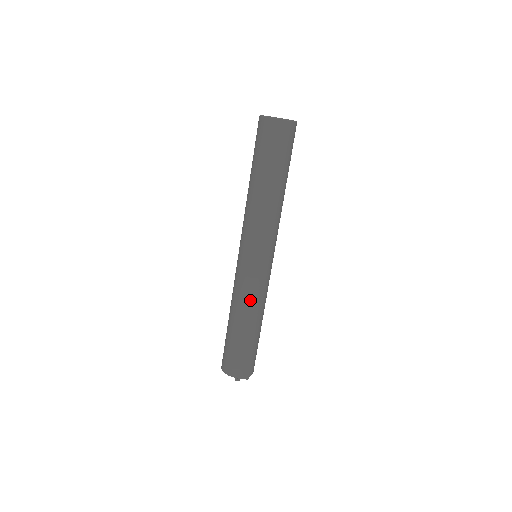
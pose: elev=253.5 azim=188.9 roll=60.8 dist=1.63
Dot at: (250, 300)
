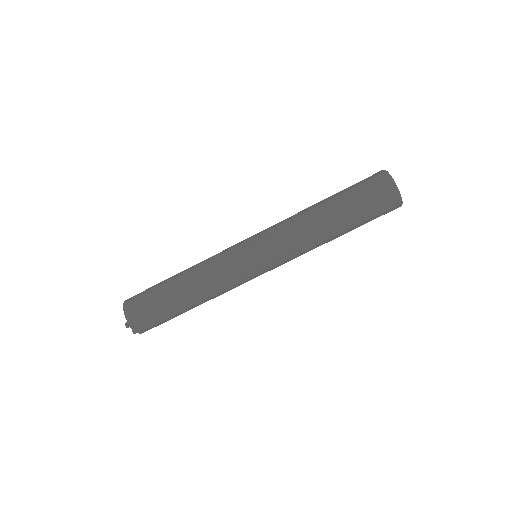
Dot at: (215, 282)
